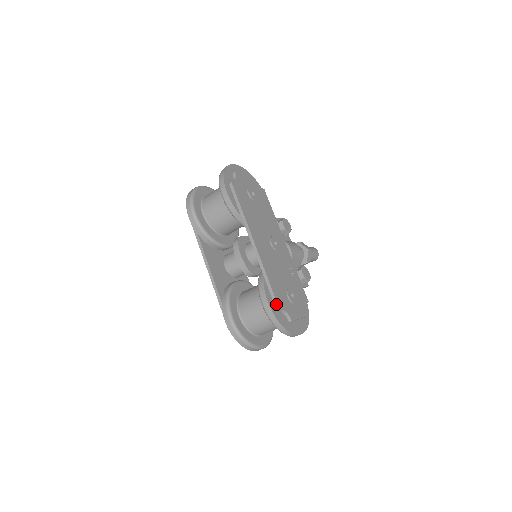
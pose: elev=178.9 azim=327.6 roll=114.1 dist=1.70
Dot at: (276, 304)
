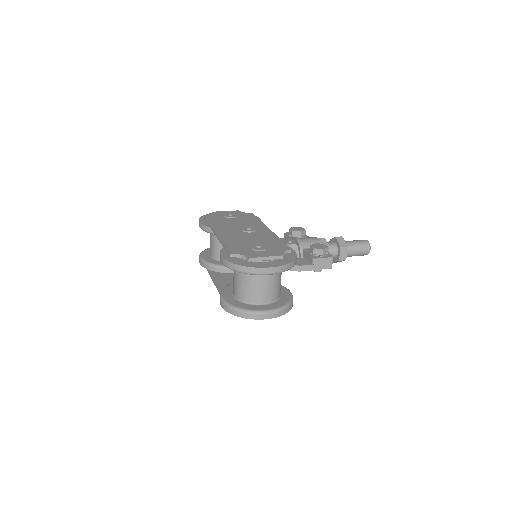
Dot at: (229, 253)
